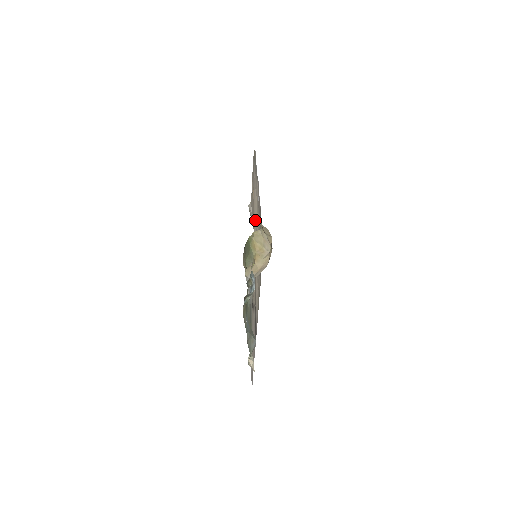
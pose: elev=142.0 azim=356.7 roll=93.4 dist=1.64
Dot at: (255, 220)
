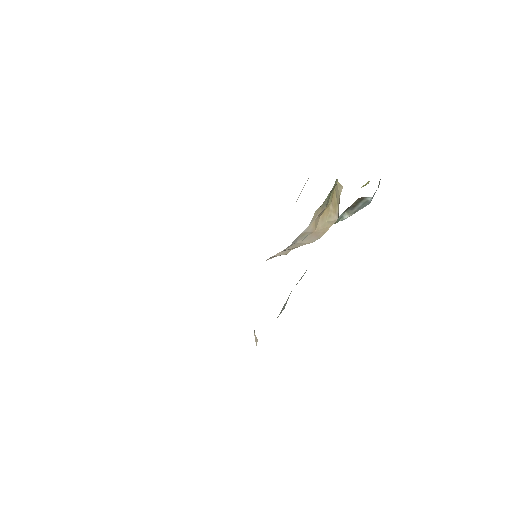
Dot at: occluded
